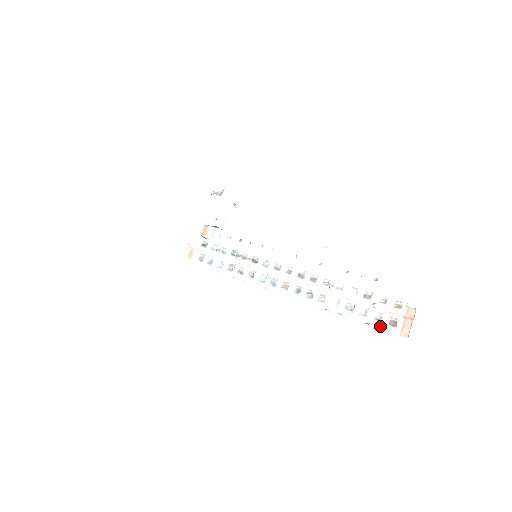
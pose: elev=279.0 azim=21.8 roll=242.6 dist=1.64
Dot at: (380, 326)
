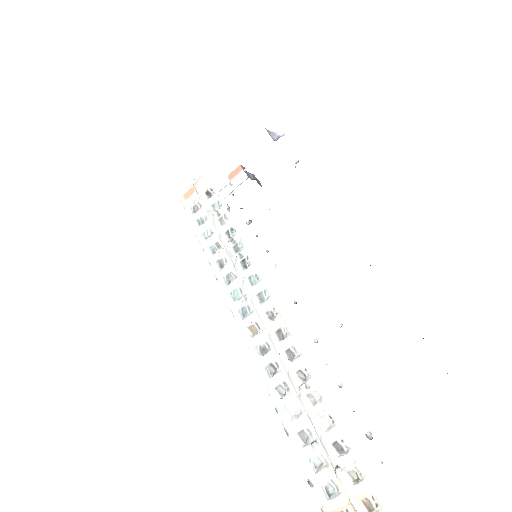
Dot at: (323, 505)
